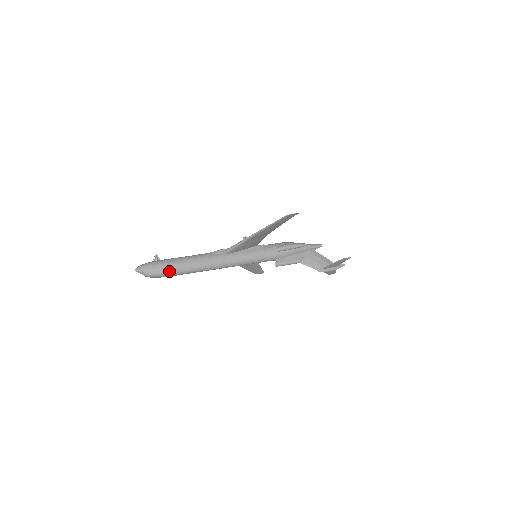
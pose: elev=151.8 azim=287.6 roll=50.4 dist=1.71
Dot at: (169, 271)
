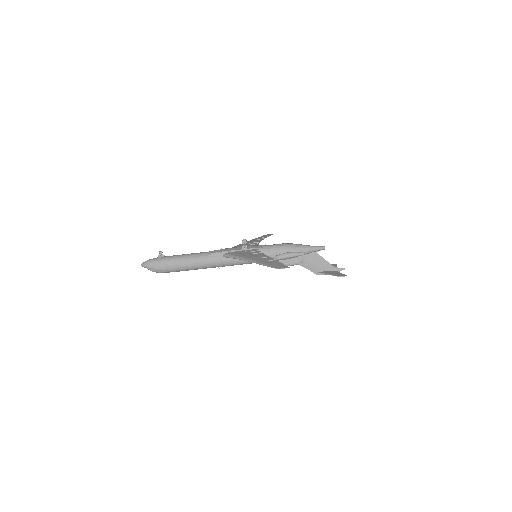
Dot at: (171, 271)
